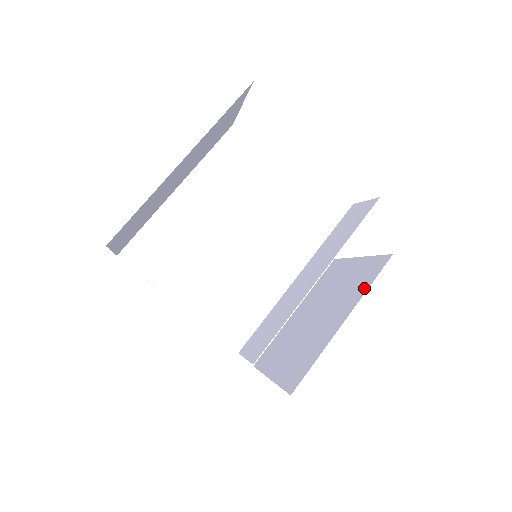
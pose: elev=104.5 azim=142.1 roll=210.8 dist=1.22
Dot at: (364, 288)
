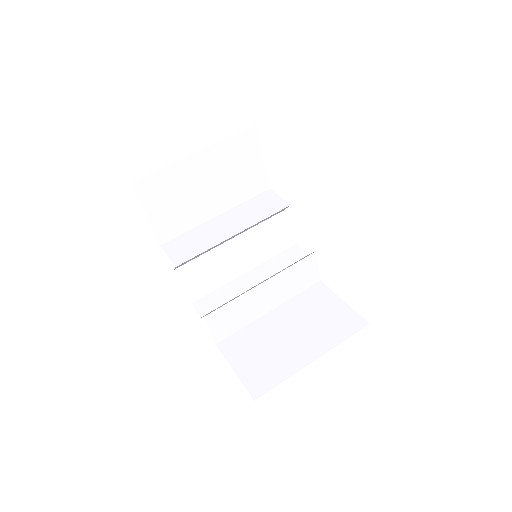
Dot at: occluded
